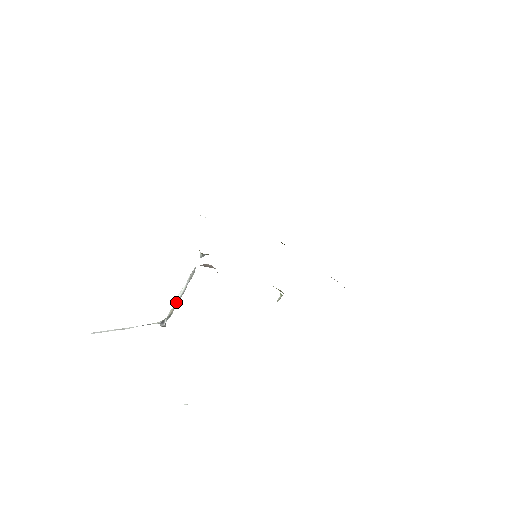
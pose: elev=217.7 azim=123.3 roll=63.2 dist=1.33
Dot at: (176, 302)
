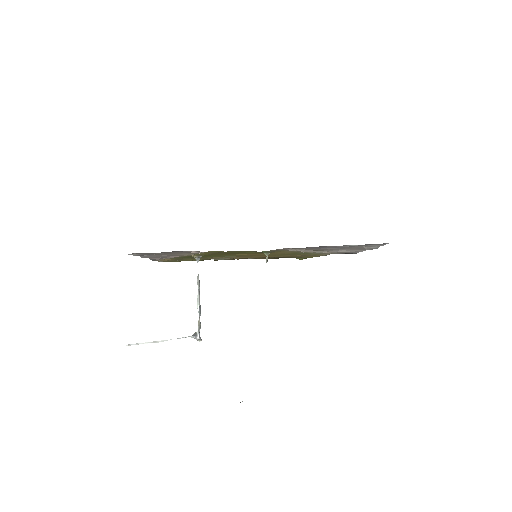
Dot at: (198, 312)
